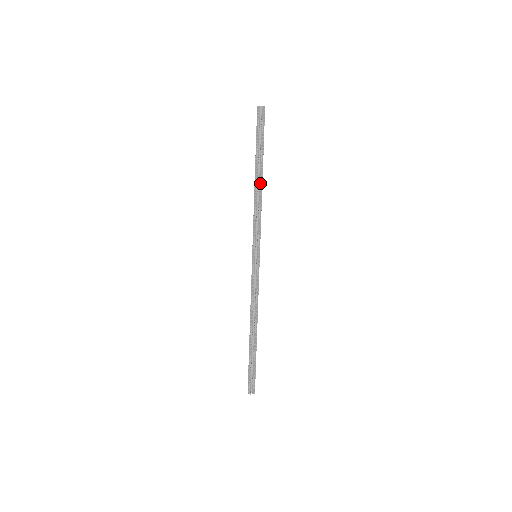
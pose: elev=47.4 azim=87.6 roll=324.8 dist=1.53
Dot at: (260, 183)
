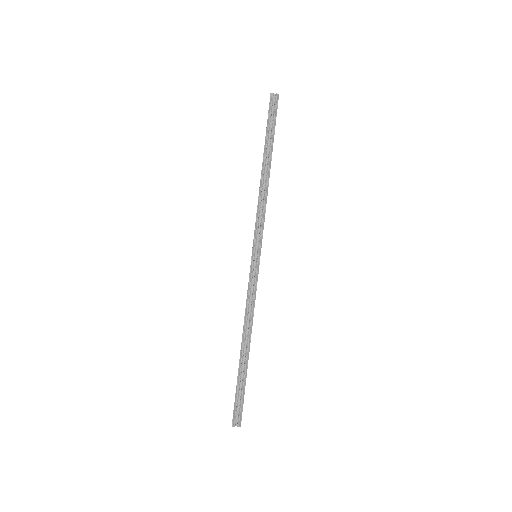
Dot at: (267, 174)
